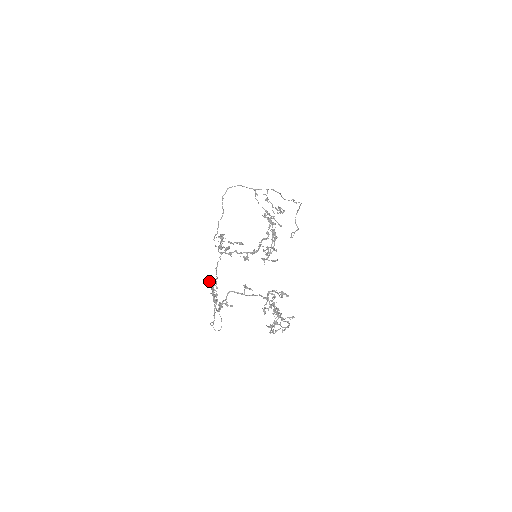
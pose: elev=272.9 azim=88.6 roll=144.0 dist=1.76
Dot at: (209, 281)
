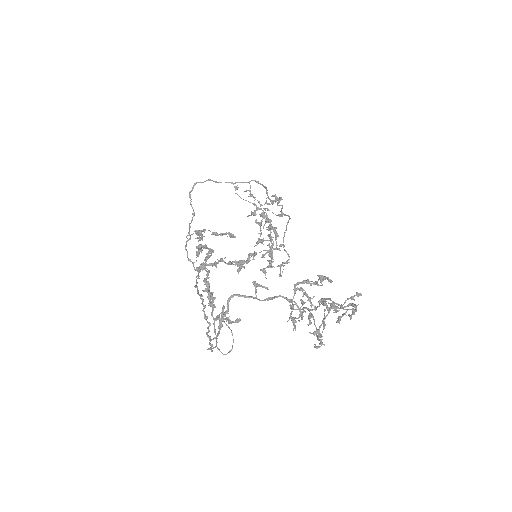
Dot at: (198, 267)
